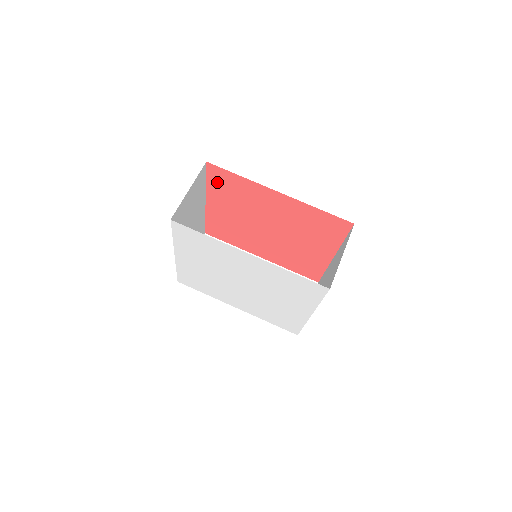
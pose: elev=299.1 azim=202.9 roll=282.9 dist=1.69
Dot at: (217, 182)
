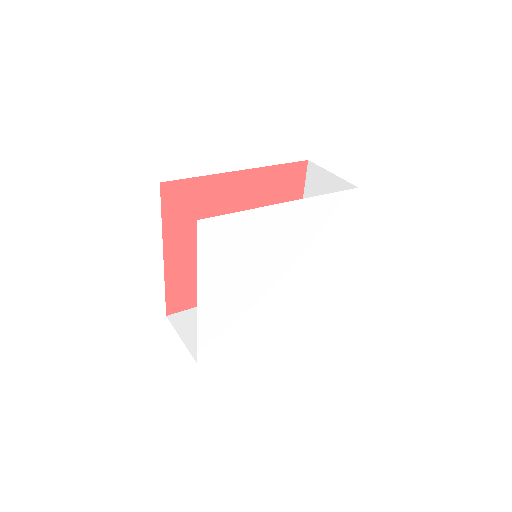
Dot at: (174, 208)
